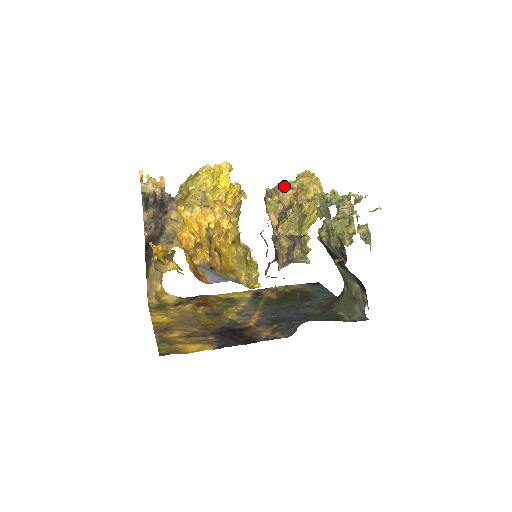
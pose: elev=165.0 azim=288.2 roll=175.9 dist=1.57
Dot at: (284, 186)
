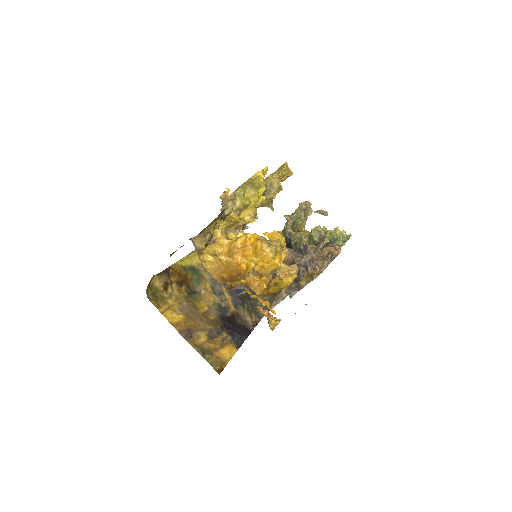
Dot at: (281, 186)
